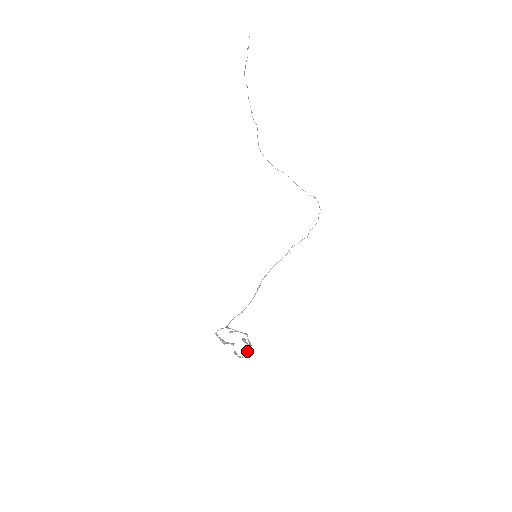
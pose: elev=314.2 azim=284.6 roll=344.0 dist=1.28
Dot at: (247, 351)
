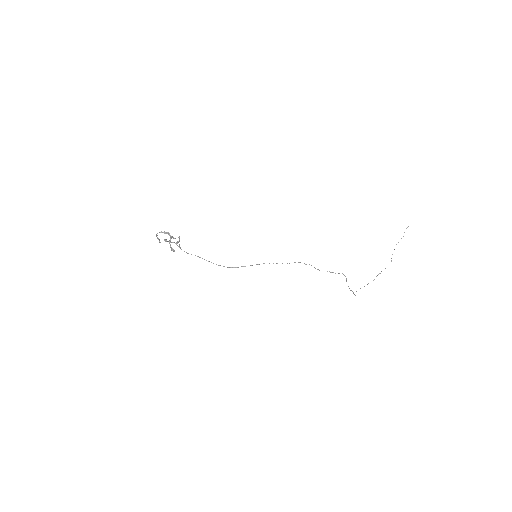
Dot at: (164, 232)
